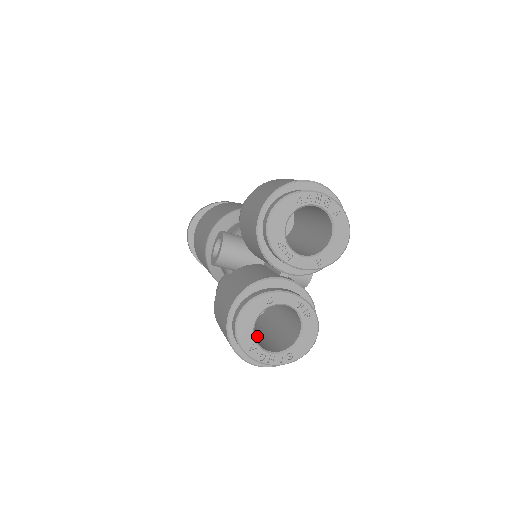
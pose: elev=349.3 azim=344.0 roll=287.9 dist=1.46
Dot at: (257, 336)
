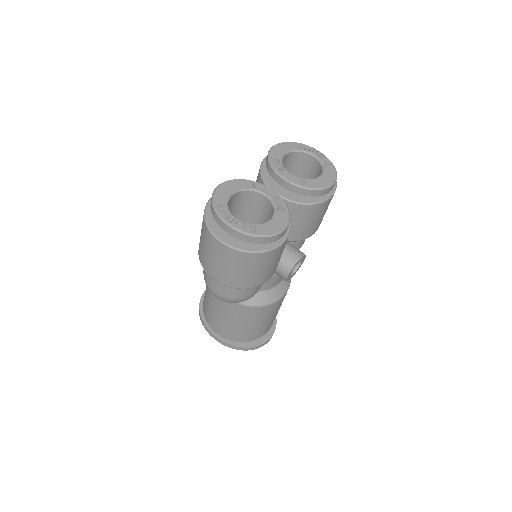
Dot at: occluded
